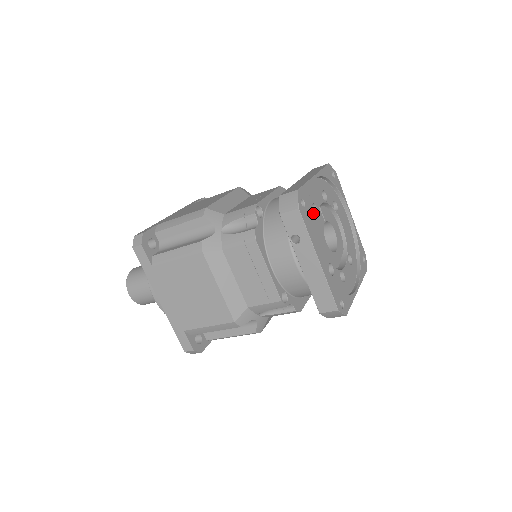
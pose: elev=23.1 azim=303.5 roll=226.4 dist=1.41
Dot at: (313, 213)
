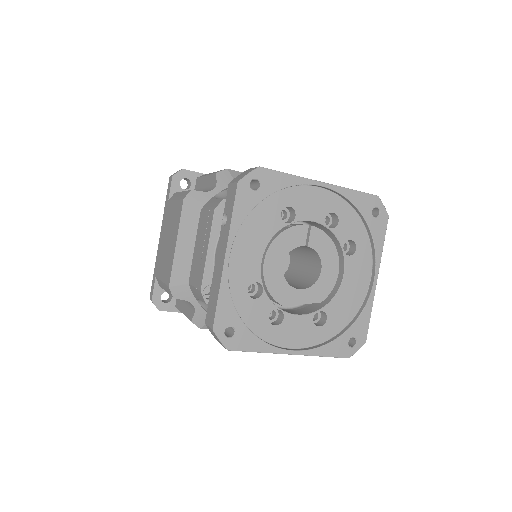
Dot at: (279, 215)
